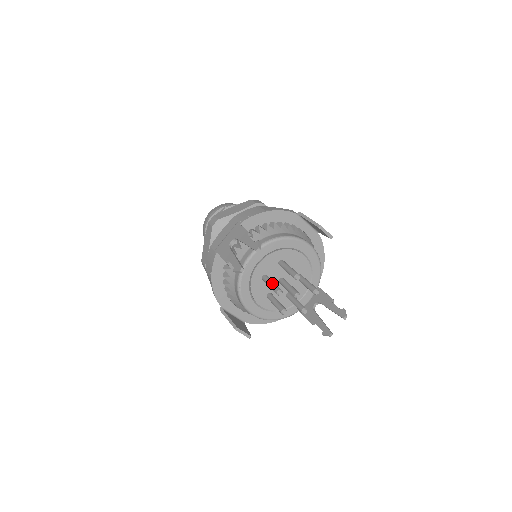
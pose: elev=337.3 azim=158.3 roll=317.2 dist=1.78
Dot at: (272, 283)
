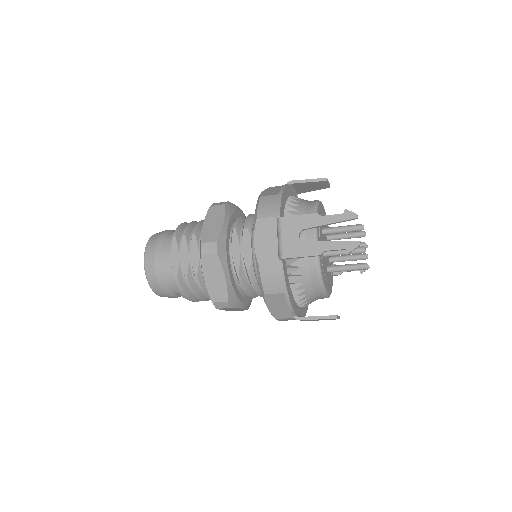
Dot at: occluded
